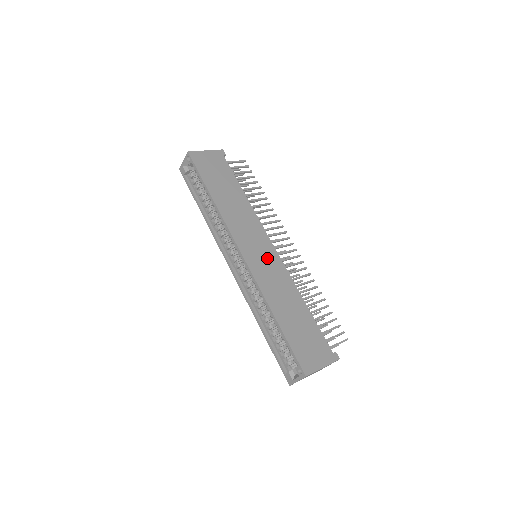
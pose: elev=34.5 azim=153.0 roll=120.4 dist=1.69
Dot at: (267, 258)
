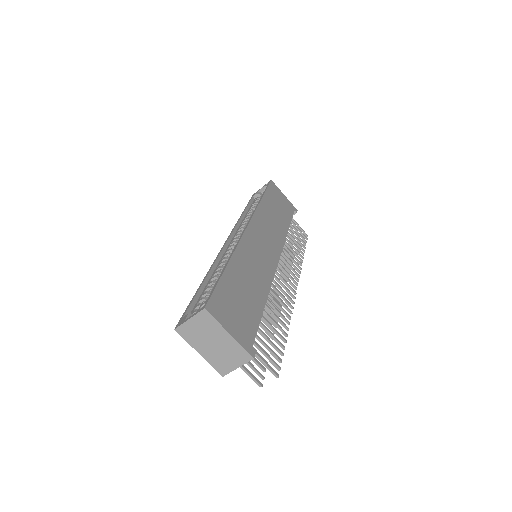
Dot at: (265, 253)
